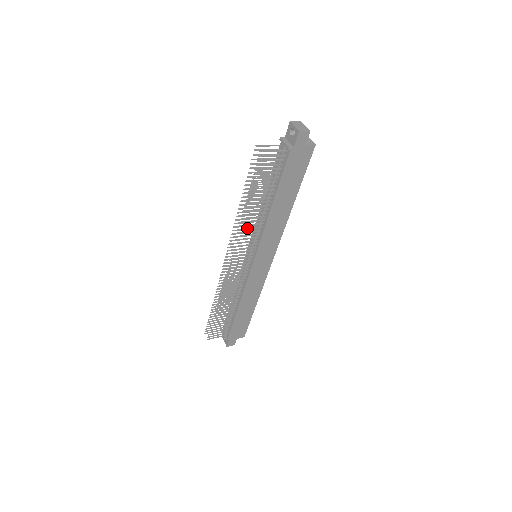
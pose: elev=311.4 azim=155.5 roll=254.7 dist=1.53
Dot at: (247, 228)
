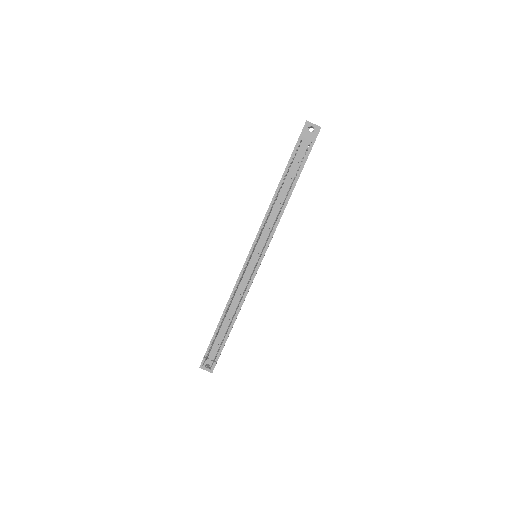
Dot at: (274, 224)
